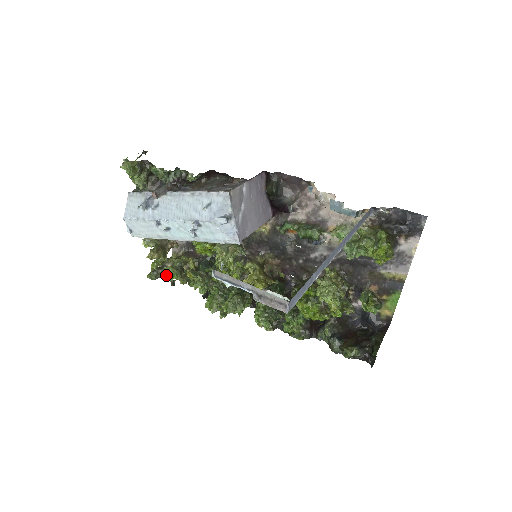
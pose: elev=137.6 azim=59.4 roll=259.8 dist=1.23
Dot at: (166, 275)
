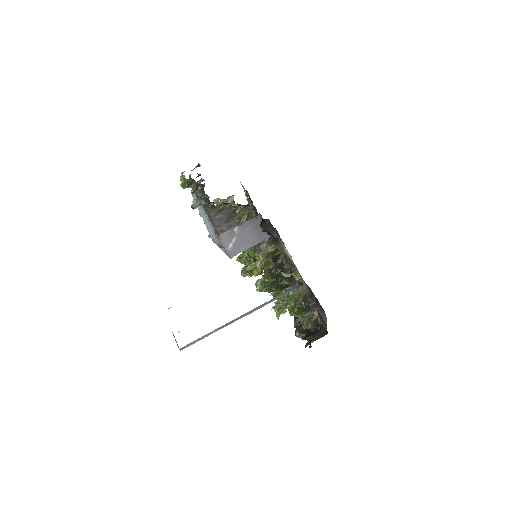
Dot at: occluded
